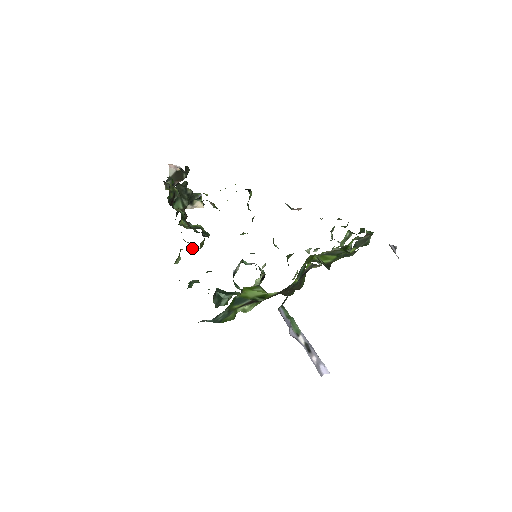
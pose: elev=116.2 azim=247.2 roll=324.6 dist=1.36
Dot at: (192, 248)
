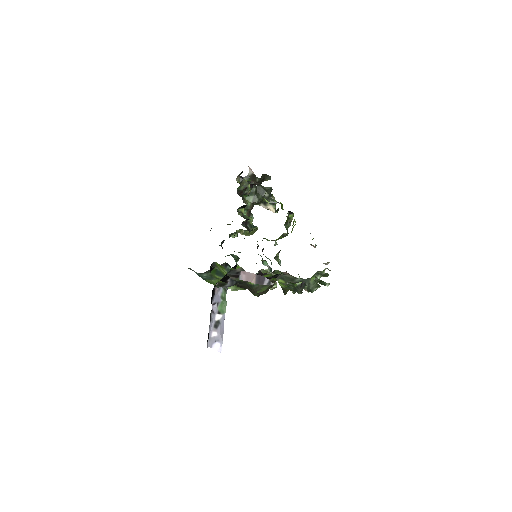
Dot at: (243, 232)
